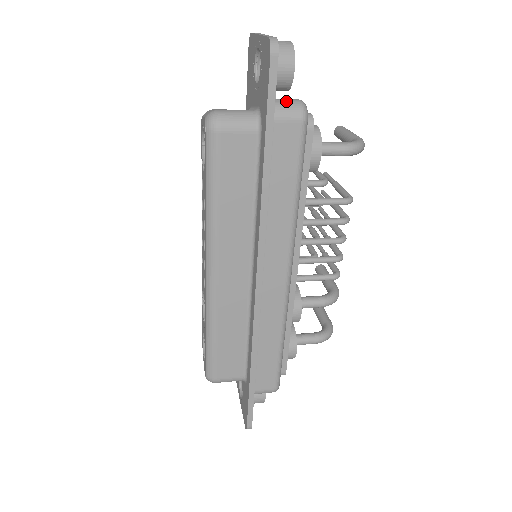
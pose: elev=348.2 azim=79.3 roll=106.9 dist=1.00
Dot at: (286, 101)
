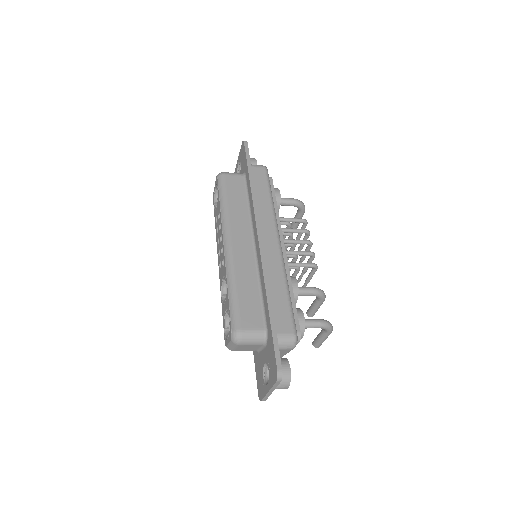
Dot at: occluded
